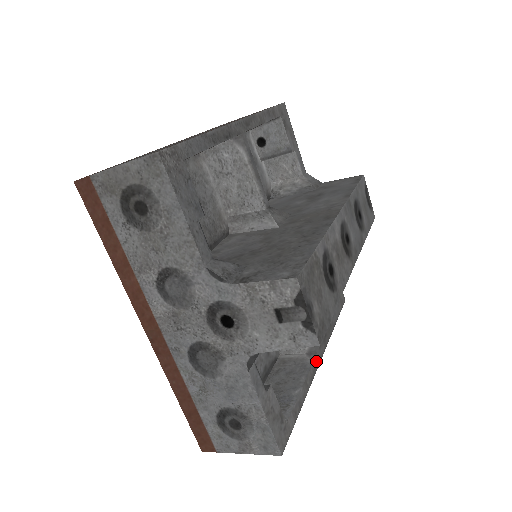
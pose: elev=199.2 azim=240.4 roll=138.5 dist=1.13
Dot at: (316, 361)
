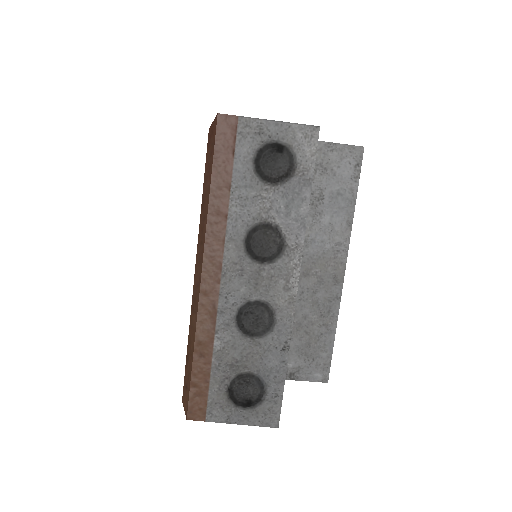
Dot at: (298, 271)
